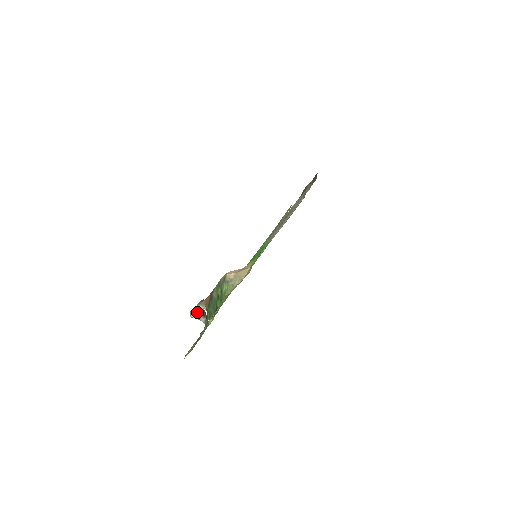
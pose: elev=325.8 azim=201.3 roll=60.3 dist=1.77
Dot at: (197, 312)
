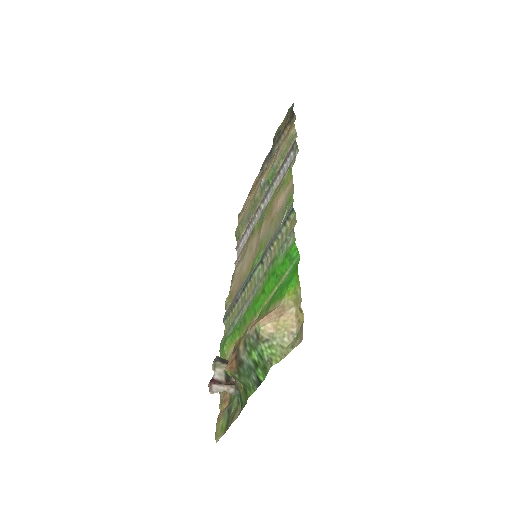
Dot at: (218, 382)
